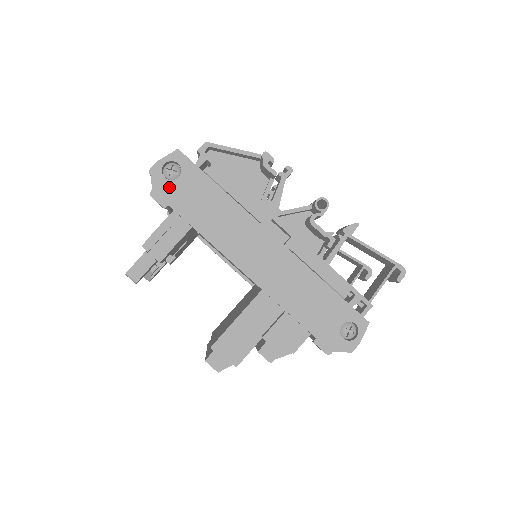
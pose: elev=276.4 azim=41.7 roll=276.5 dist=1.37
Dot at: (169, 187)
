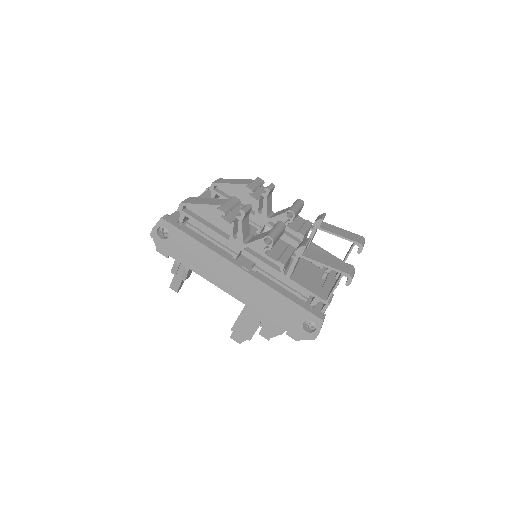
Dot at: (165, 244)
